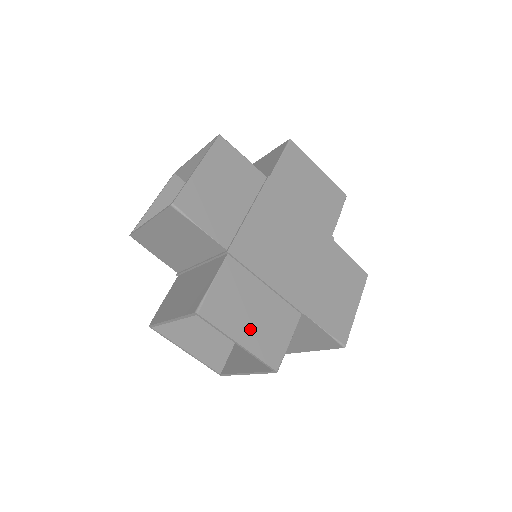
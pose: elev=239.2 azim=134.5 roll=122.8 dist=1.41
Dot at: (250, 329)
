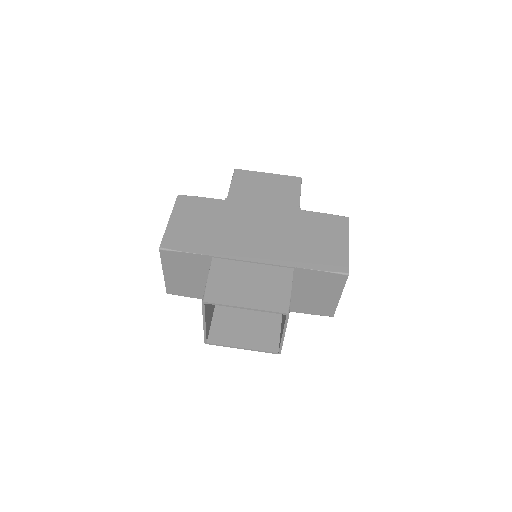
Dot at: (251, 295)
